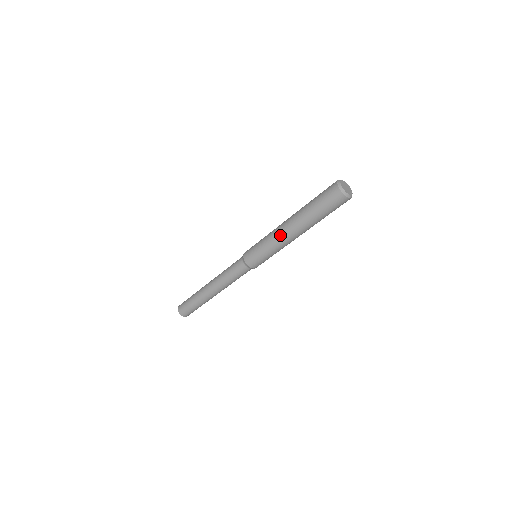
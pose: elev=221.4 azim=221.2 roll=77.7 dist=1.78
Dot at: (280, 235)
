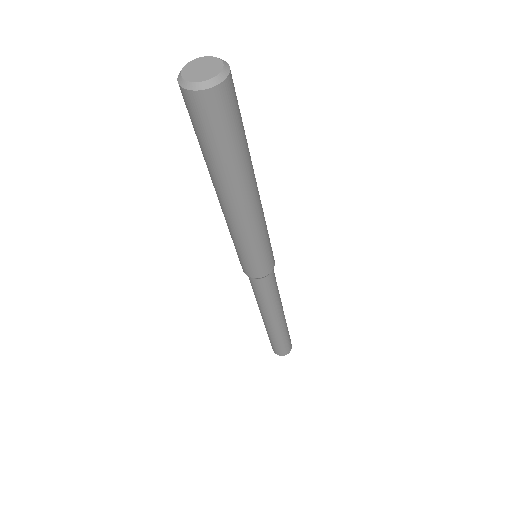
Dot at: occluded
